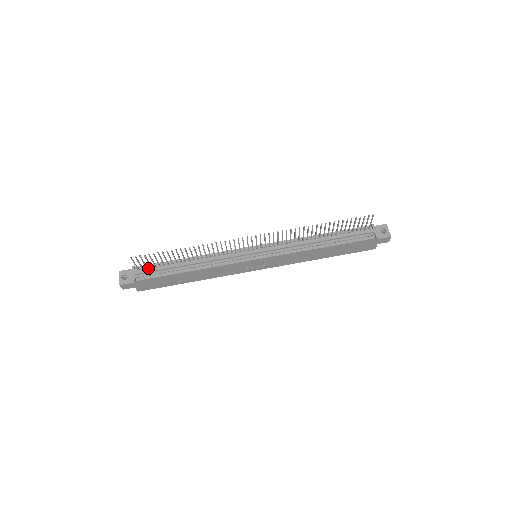
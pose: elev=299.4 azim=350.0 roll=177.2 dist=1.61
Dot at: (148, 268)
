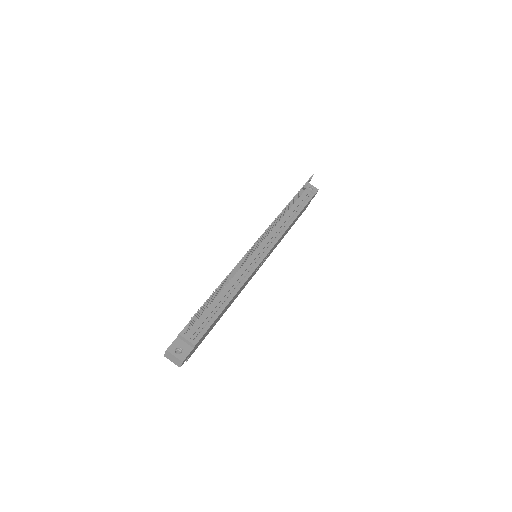
Dot at: (193, 325)
